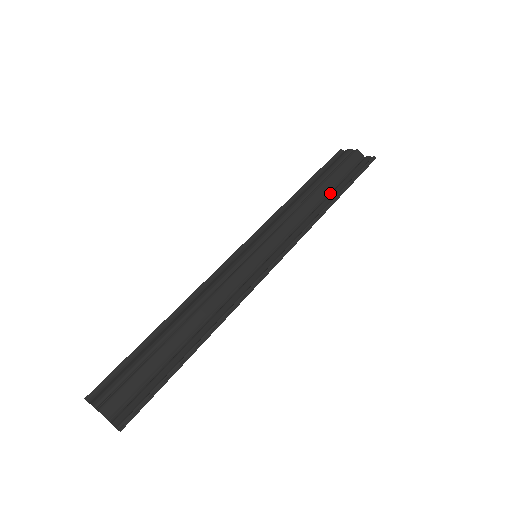
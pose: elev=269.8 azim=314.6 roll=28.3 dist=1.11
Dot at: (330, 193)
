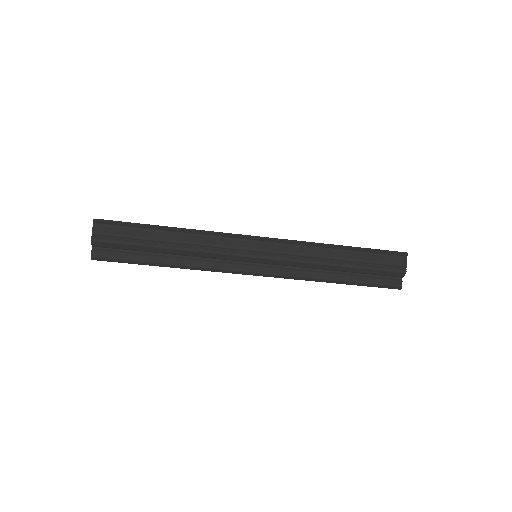
Dot at: (346, 273)
